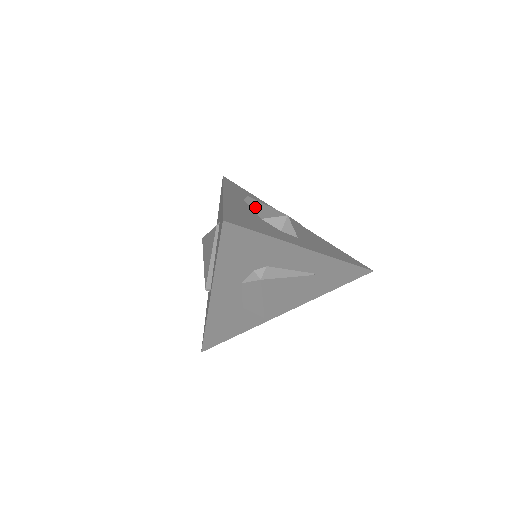
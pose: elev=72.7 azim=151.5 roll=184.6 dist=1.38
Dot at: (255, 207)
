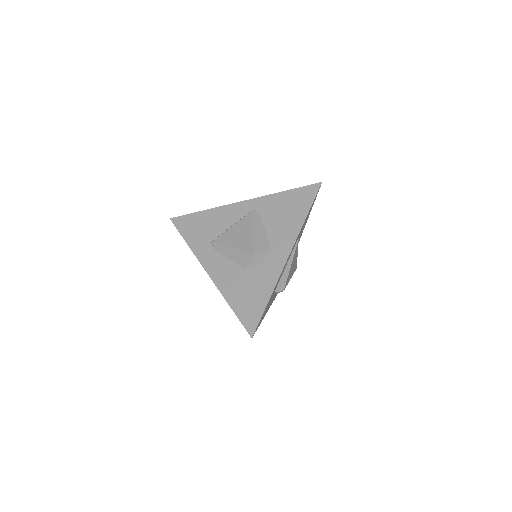
Dot at: (229, 256)
